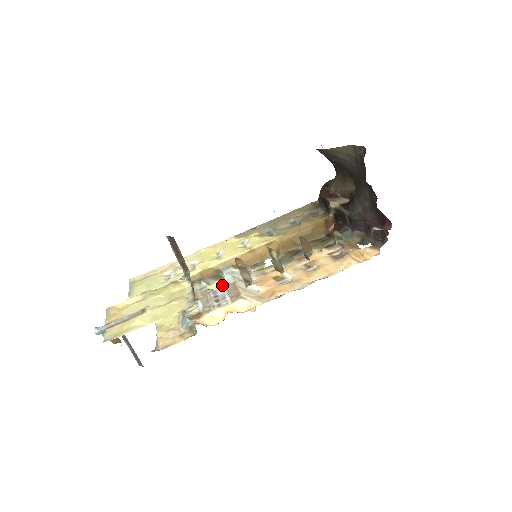
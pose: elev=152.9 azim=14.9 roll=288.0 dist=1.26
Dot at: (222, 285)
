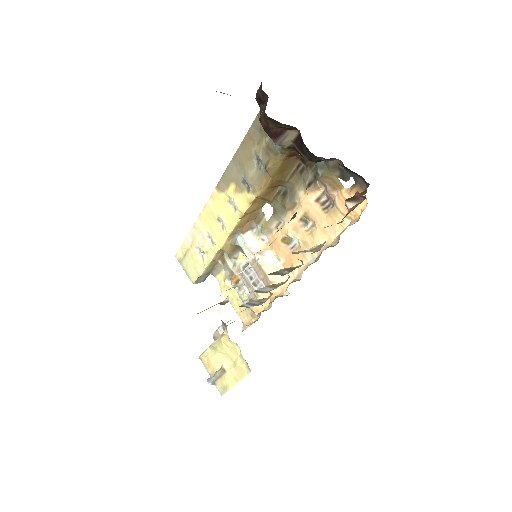
Dot at: (246, 256)
